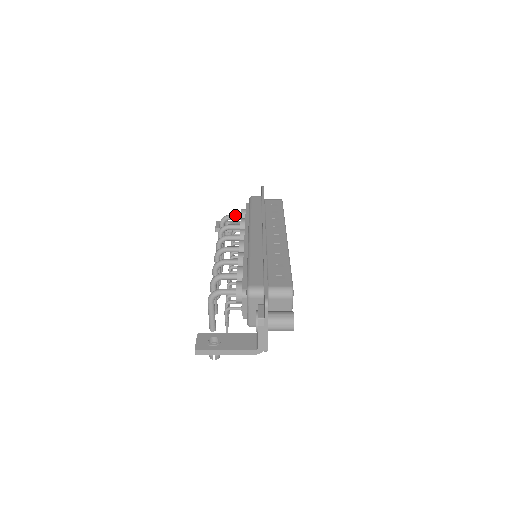
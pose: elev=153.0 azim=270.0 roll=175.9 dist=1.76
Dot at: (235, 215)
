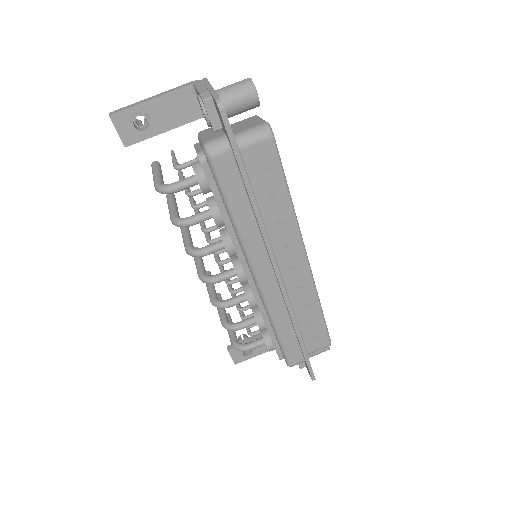
Dot at: (187, 187)
